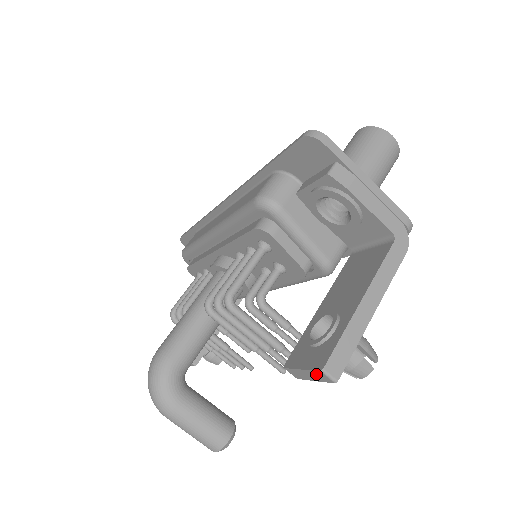
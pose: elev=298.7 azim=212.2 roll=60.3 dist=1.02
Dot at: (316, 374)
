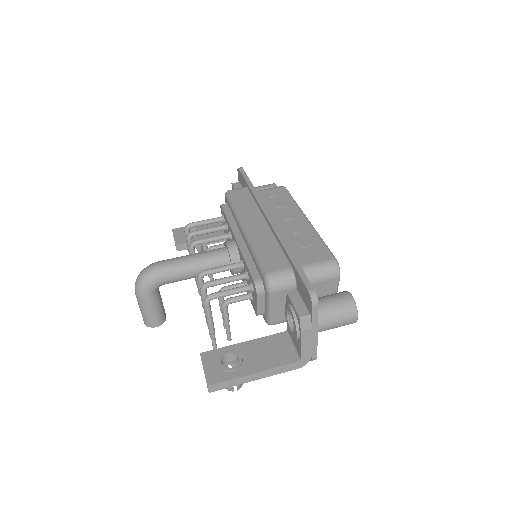
Dot at: (206, 380)
